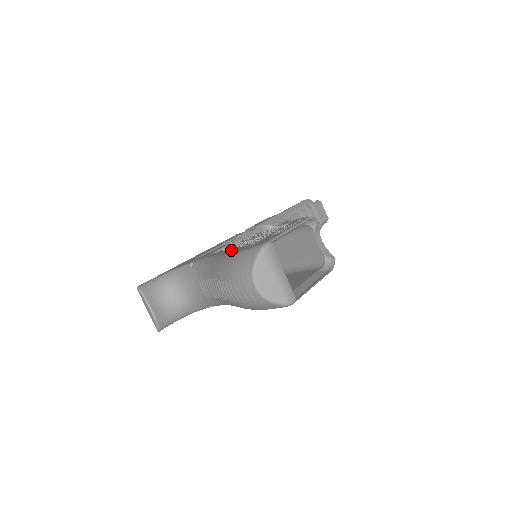
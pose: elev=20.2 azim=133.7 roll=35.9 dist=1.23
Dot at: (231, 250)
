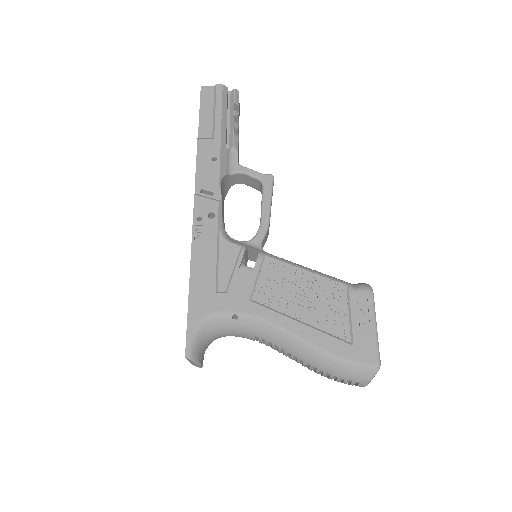
Dot at: (314, 335)
